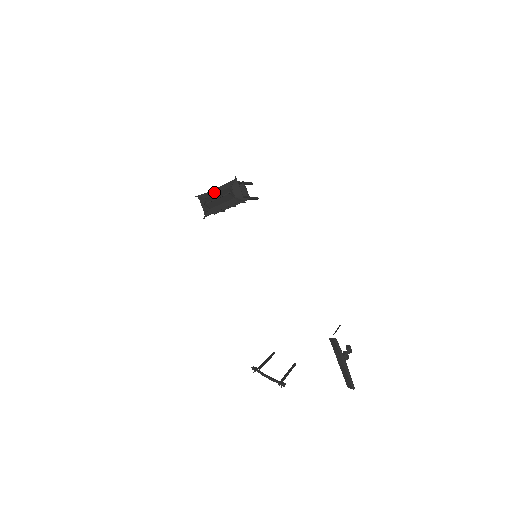
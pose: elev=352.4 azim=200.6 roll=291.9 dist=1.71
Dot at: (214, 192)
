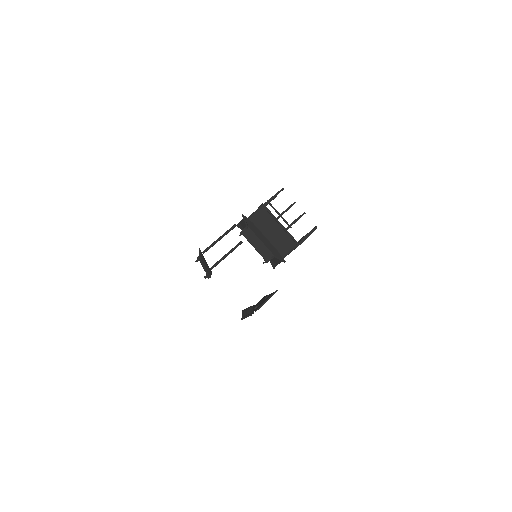
Dot at: (259, 236)
